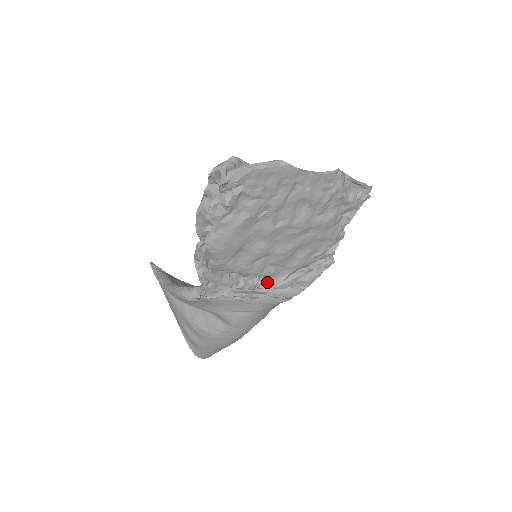
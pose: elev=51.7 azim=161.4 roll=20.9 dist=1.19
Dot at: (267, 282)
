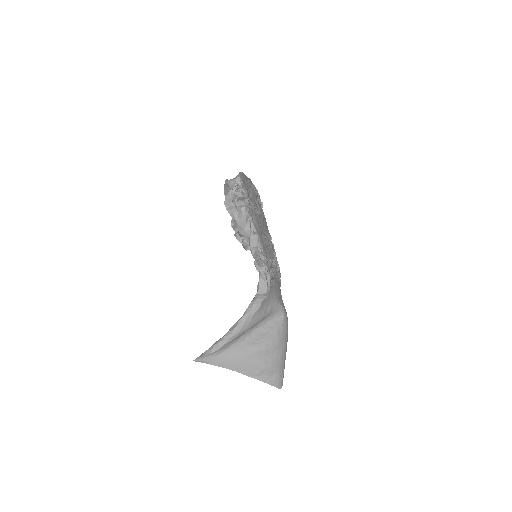
Dot at: occluded
